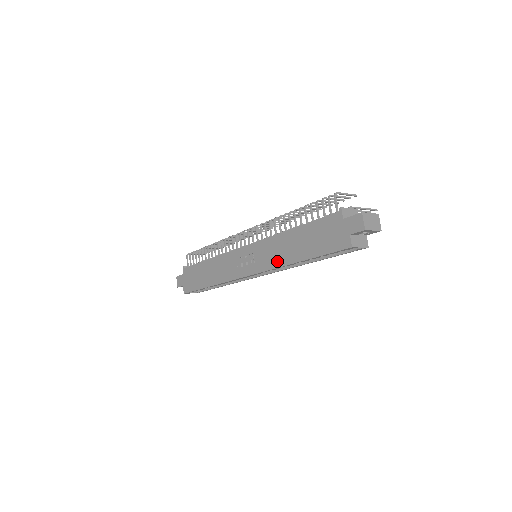
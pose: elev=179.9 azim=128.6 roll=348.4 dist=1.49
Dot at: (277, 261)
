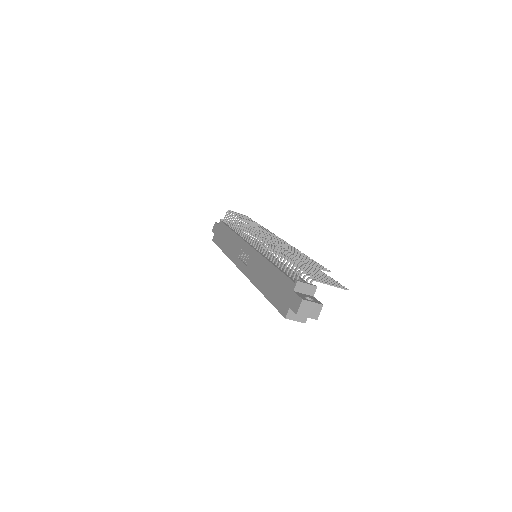
Dot at: (254, 278)
